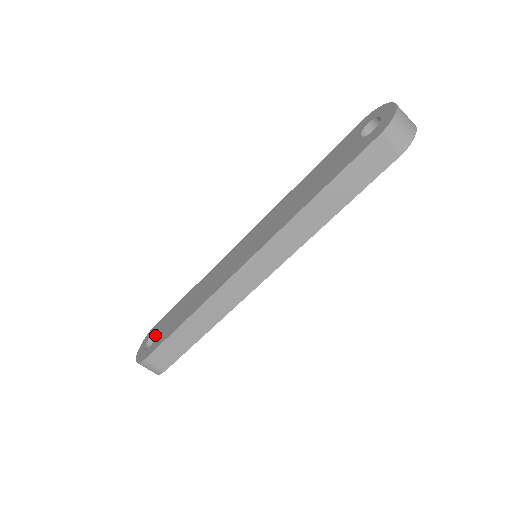
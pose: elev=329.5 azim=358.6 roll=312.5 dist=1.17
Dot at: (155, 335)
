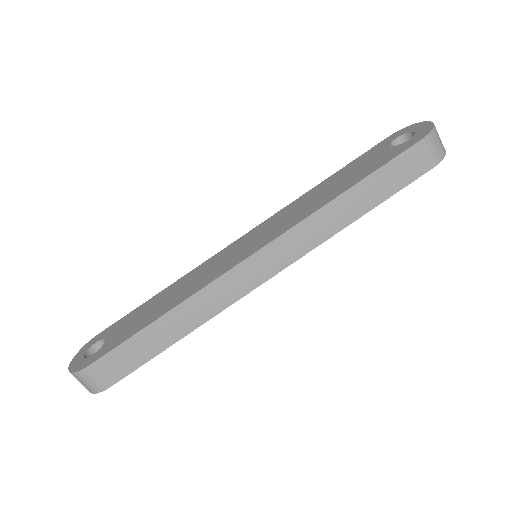
Dot at: (100, 343)
